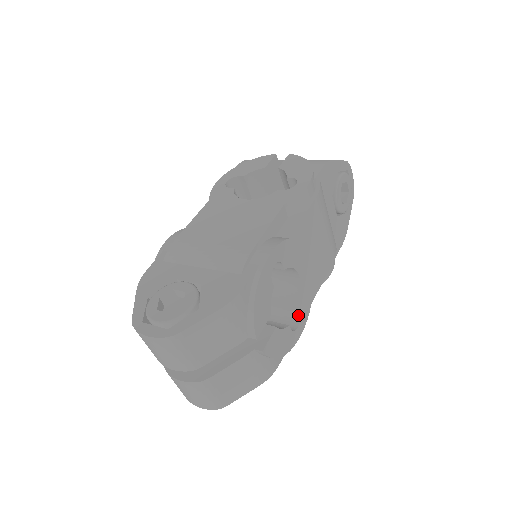
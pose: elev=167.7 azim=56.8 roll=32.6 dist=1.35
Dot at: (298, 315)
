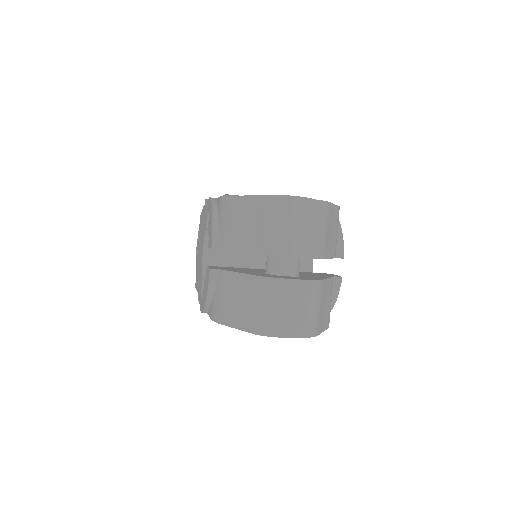
Dot at: occluded
